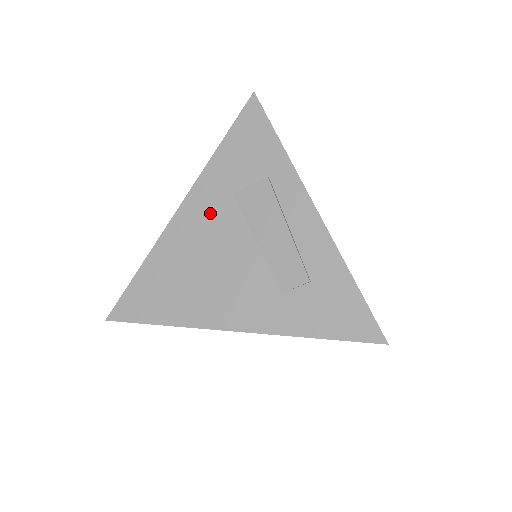
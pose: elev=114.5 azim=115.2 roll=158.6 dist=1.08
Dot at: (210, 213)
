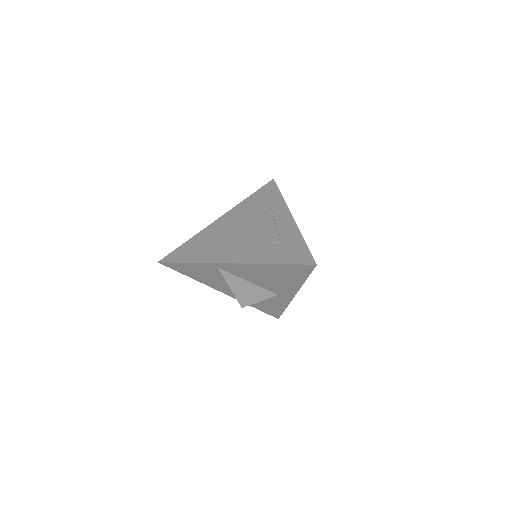
Dot at: (235, 219)
